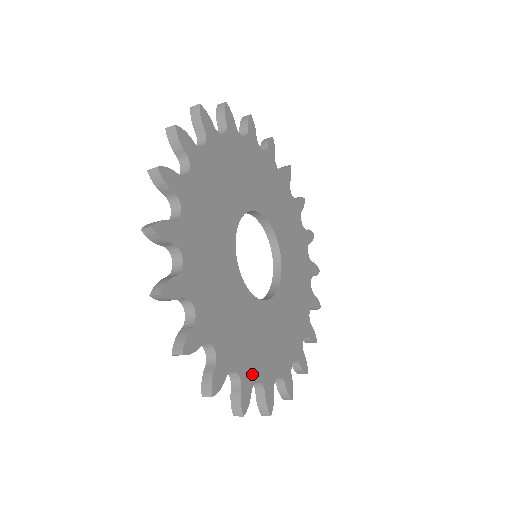
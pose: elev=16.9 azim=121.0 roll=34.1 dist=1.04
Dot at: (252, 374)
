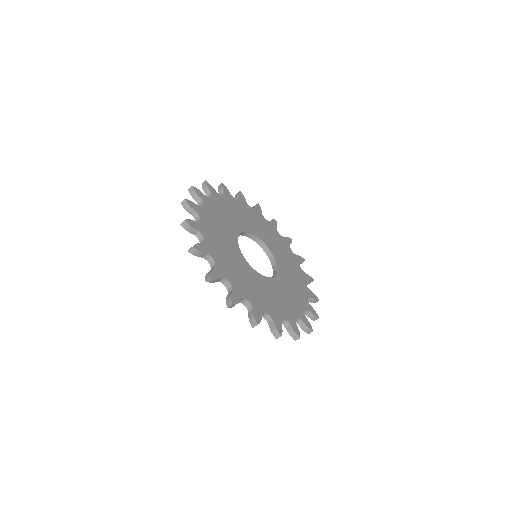
Dot at: (243, 293)
